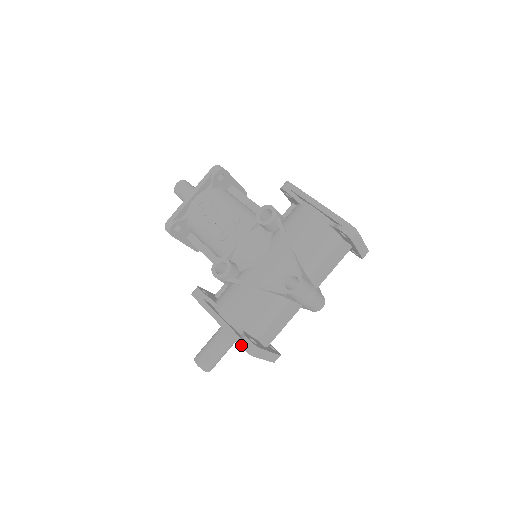
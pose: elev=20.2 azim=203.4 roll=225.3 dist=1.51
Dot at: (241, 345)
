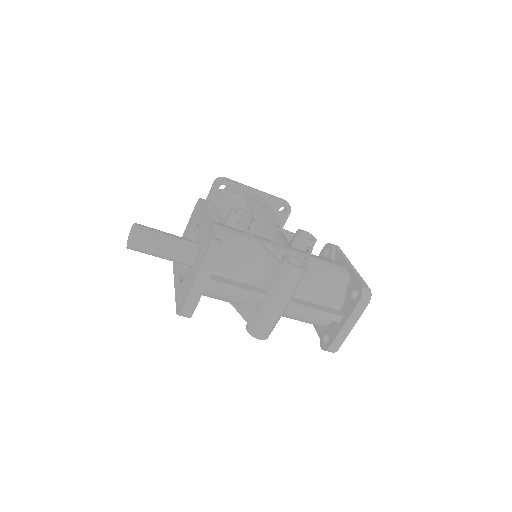
Dot at: (212, 237)
